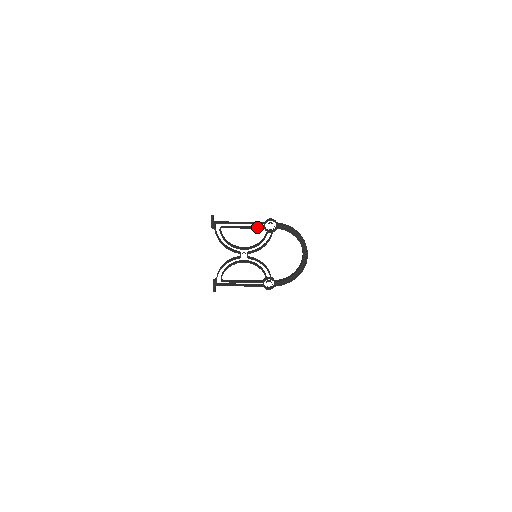
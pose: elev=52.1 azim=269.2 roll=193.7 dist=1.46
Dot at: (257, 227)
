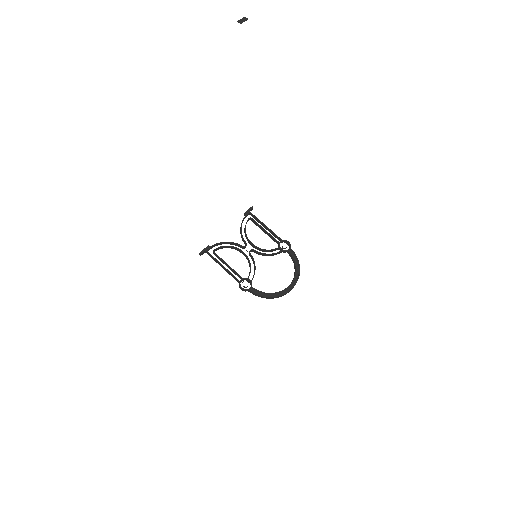
Dot at: occluded
